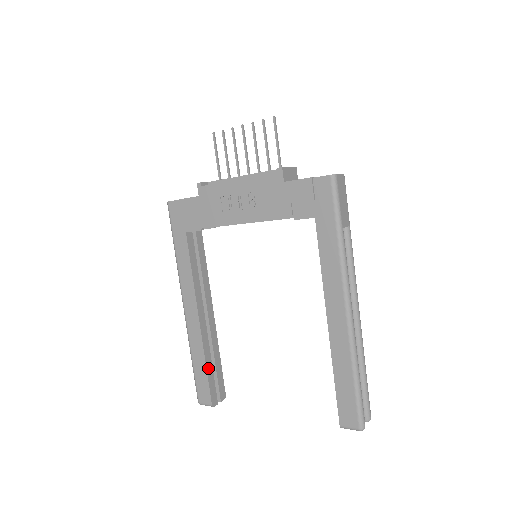
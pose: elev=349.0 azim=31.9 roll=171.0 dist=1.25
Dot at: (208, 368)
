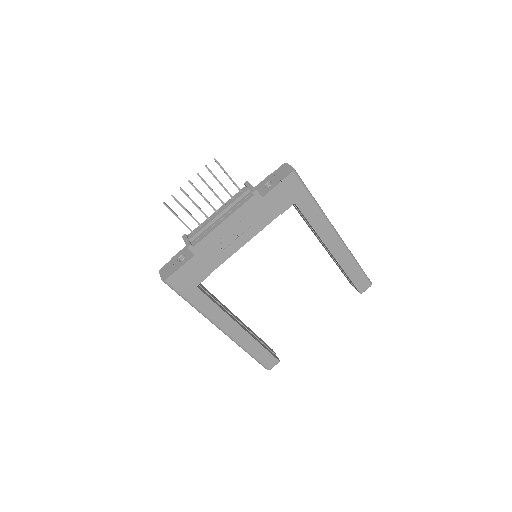
Dot at: (263, 346)
